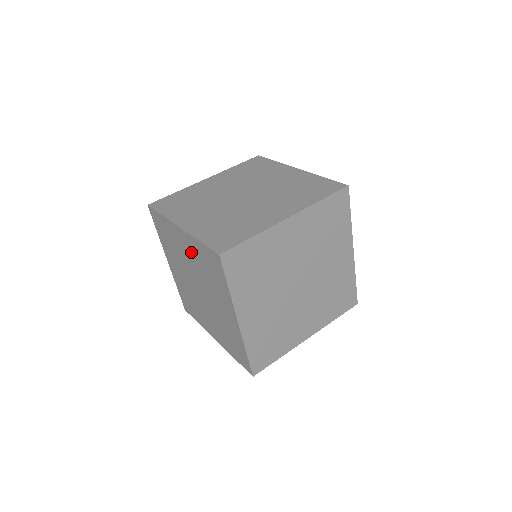
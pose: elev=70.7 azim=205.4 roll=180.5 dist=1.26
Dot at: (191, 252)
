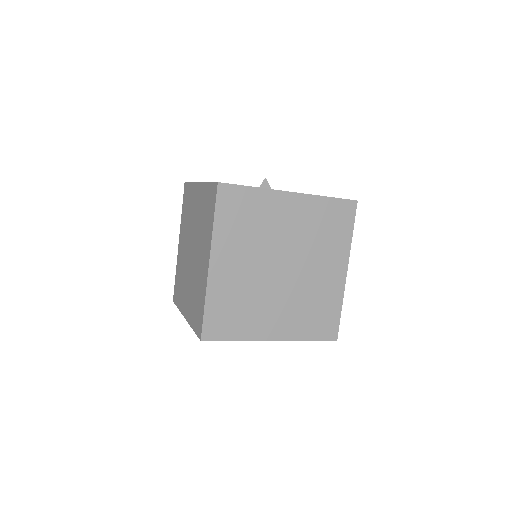
Dot at: (201, 271)
